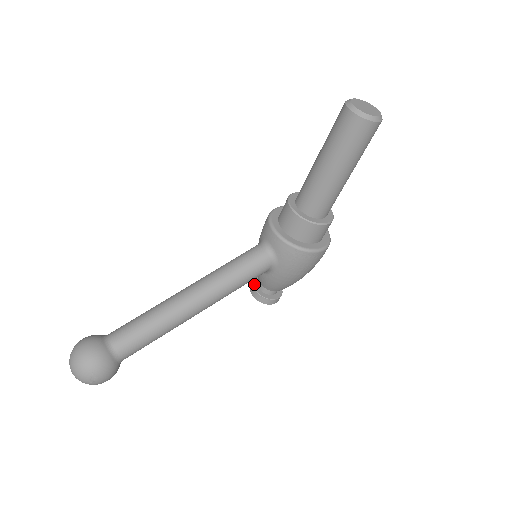
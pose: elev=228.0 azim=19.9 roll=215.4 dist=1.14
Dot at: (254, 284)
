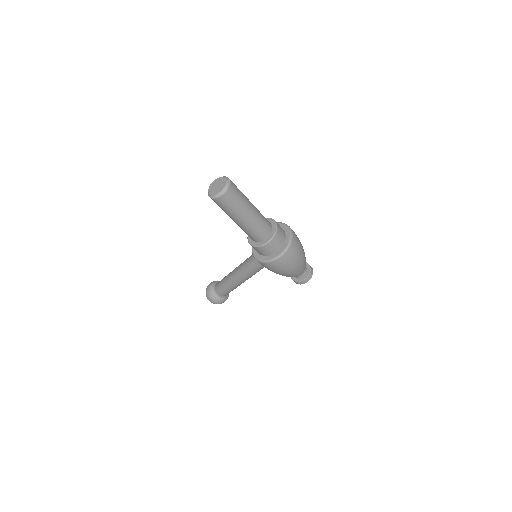
Dot at: occluded
